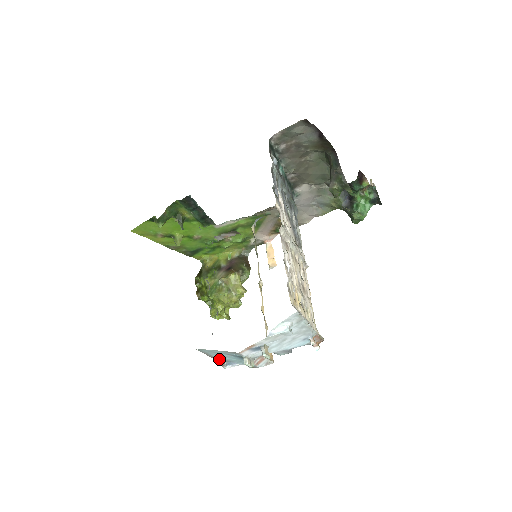
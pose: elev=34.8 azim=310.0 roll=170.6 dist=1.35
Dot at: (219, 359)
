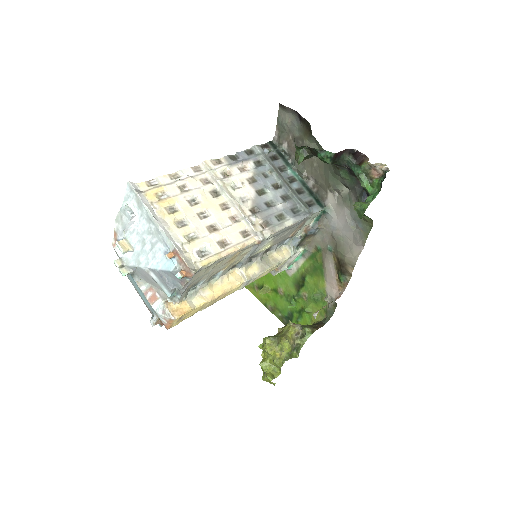
Dot at: (151, 311)
